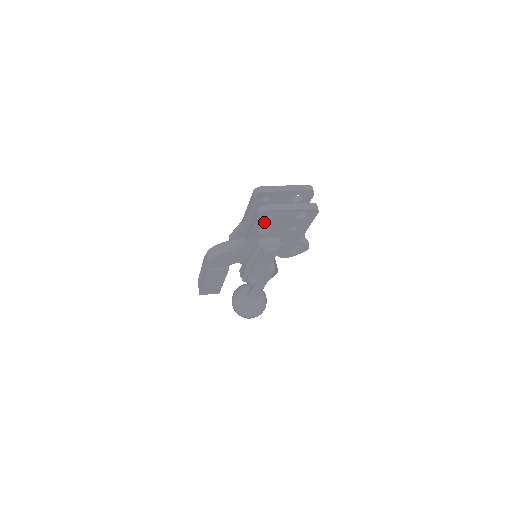
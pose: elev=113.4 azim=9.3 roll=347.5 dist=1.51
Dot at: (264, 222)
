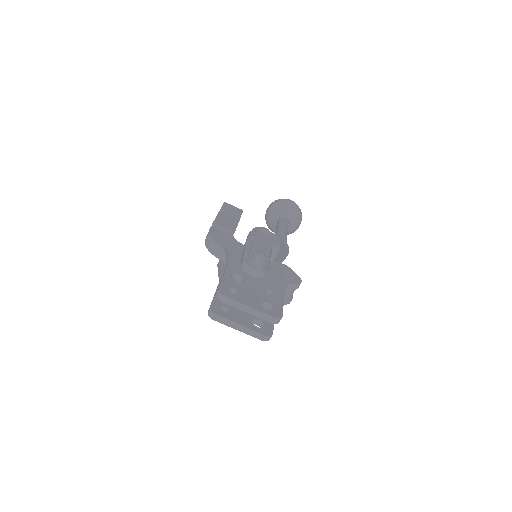
Dot at: occluded
